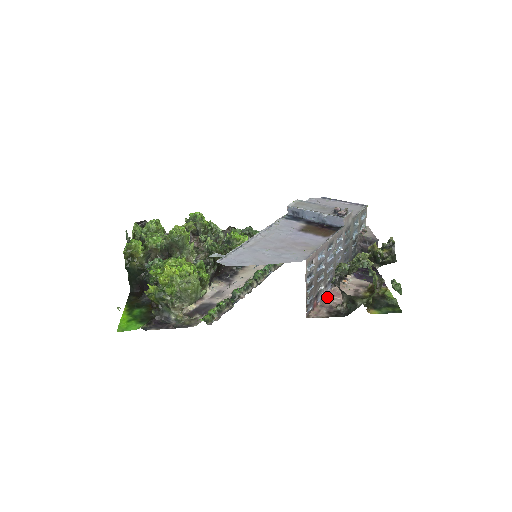
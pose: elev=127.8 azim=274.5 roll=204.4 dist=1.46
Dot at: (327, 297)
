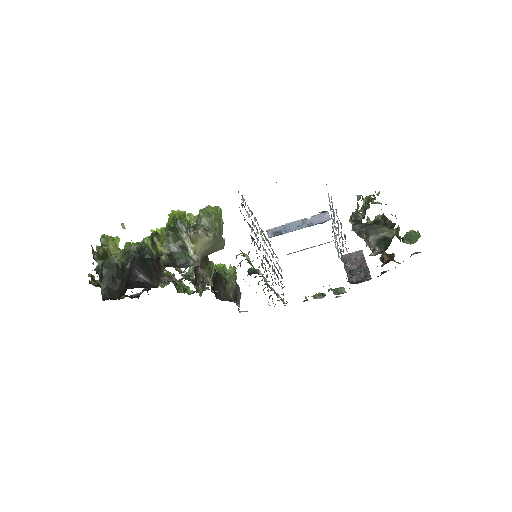
Dot at: occluded
